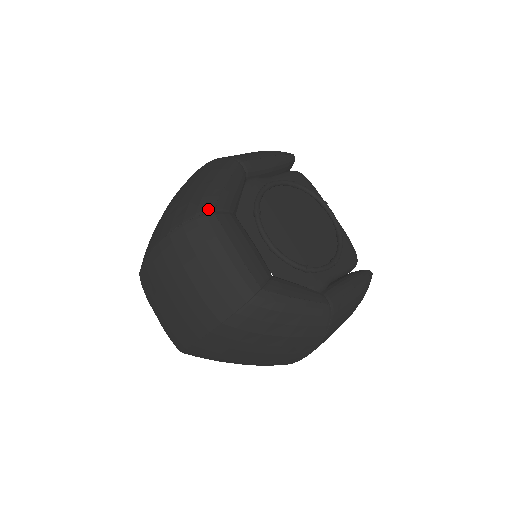
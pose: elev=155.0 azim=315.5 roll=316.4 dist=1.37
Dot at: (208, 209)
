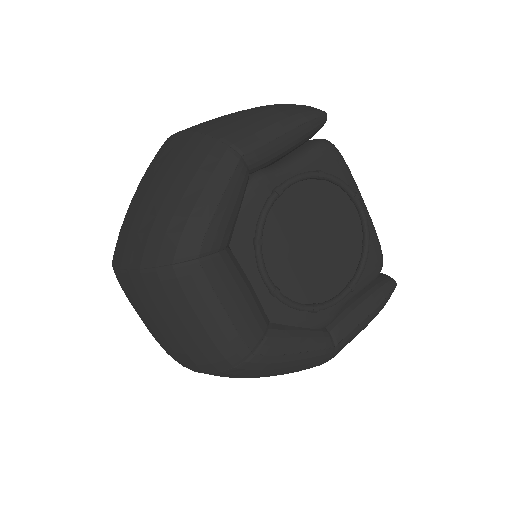
Dot at: (190, 255)
